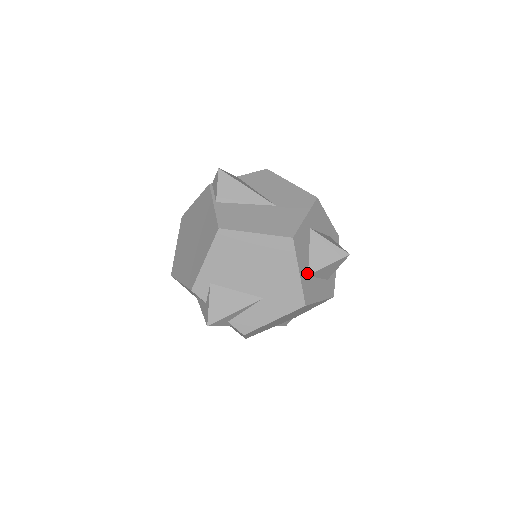
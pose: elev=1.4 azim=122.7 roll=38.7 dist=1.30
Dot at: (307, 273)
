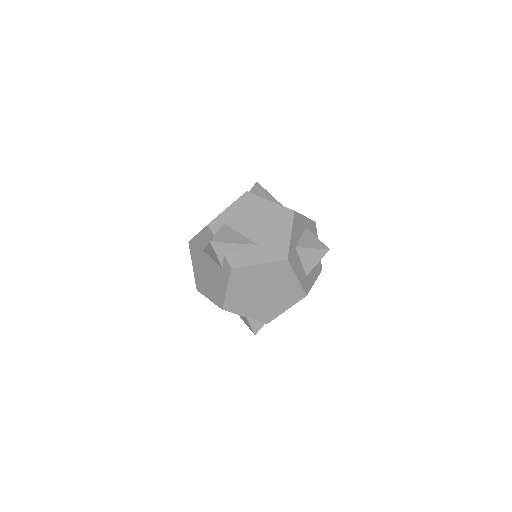
Dot at: (295, 245)
